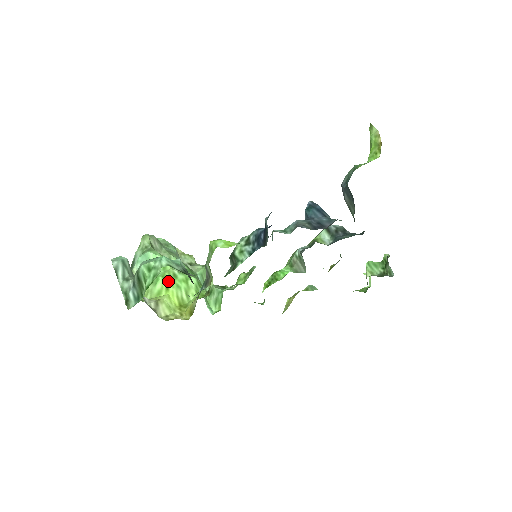
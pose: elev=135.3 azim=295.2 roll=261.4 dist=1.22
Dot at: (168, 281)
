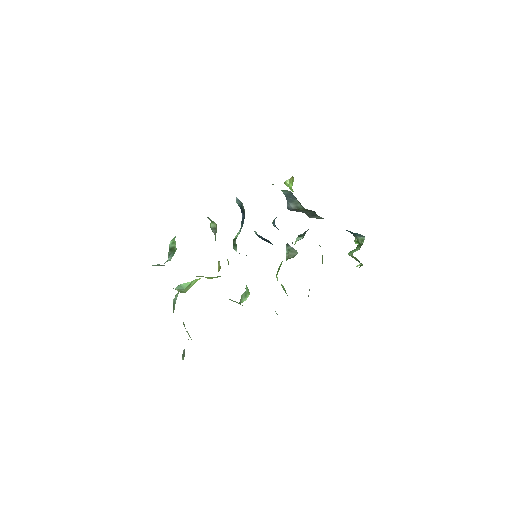
Dot at: occluded
